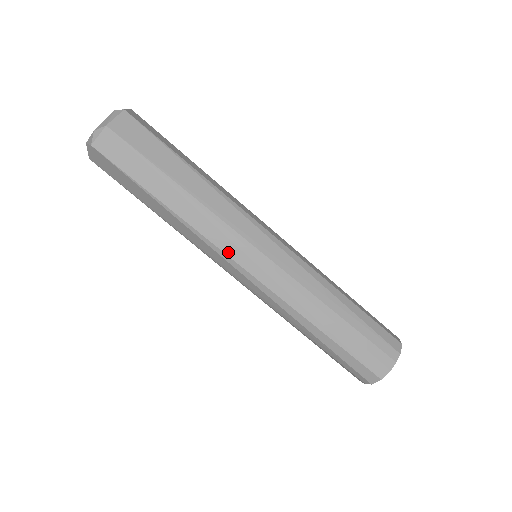
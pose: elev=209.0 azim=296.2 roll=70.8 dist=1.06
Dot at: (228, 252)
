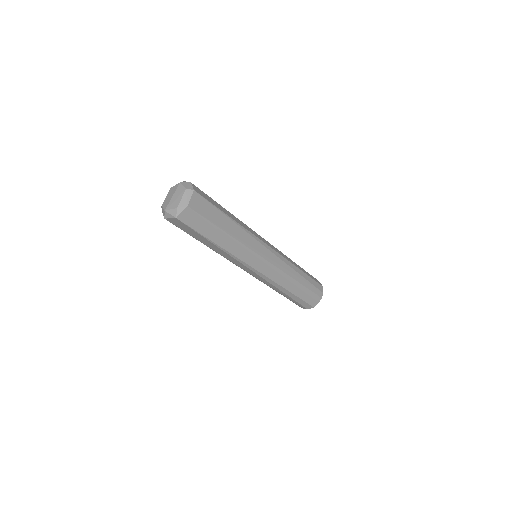
Dot at: (249, 263)
